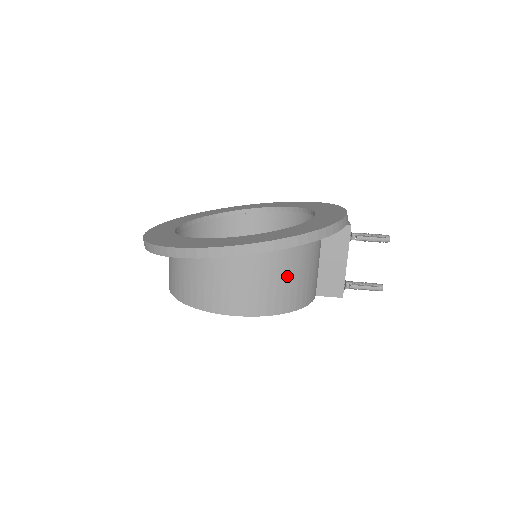
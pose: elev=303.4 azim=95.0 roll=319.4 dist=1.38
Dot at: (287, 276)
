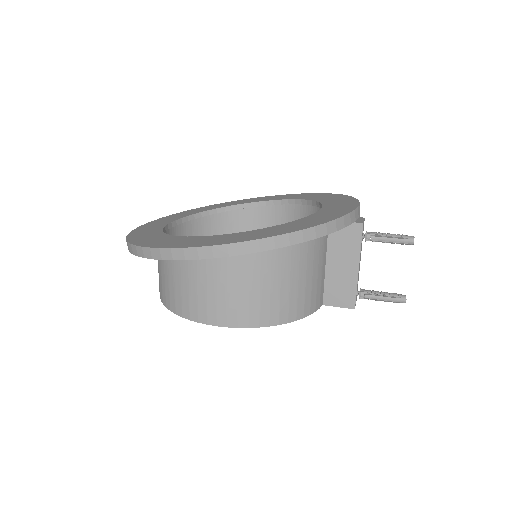
Dot at: (274, 283)
